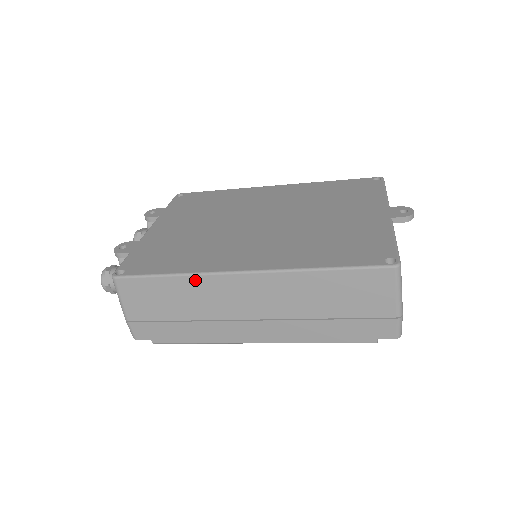
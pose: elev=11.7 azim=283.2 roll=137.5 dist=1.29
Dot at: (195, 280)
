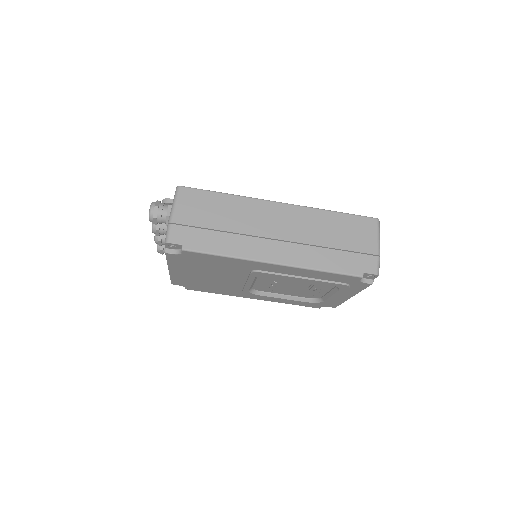
Dot at: (243, 200)
